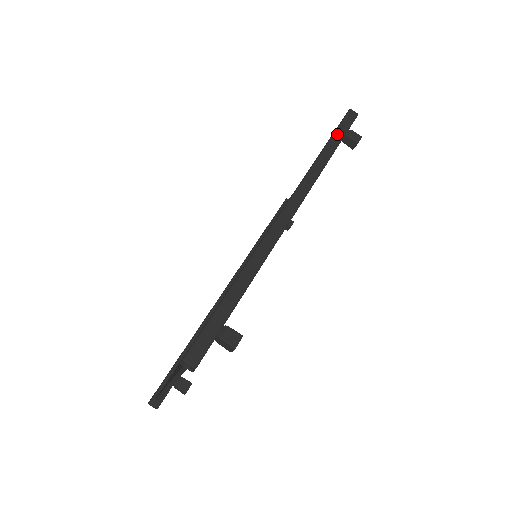
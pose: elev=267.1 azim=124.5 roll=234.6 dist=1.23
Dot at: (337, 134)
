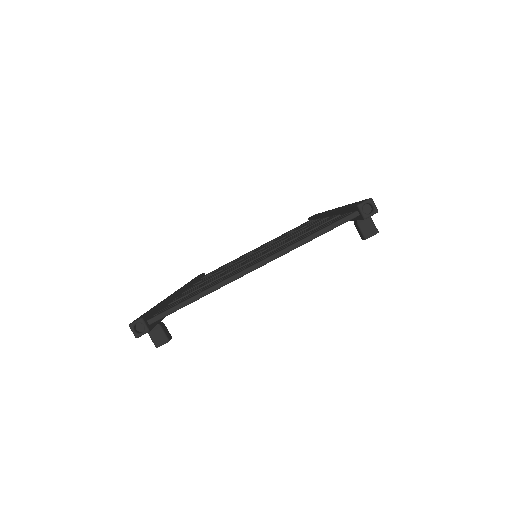
Dot at: occluded
